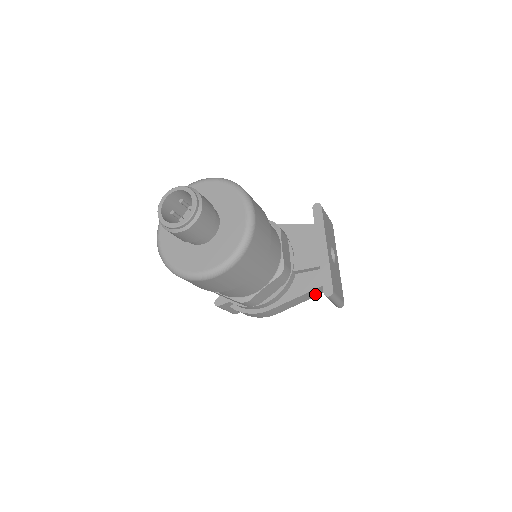
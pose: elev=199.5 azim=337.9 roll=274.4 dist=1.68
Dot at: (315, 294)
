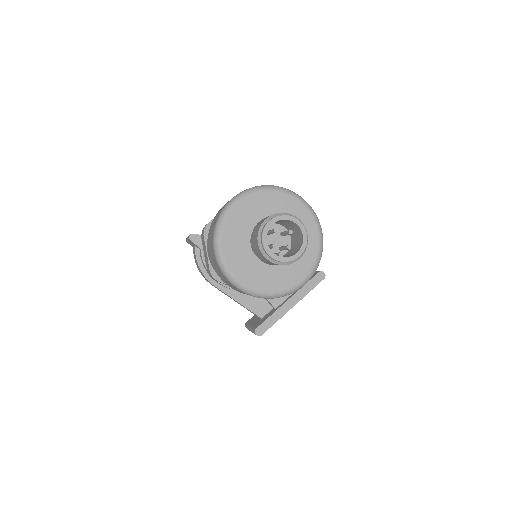
Dot at: occluded
